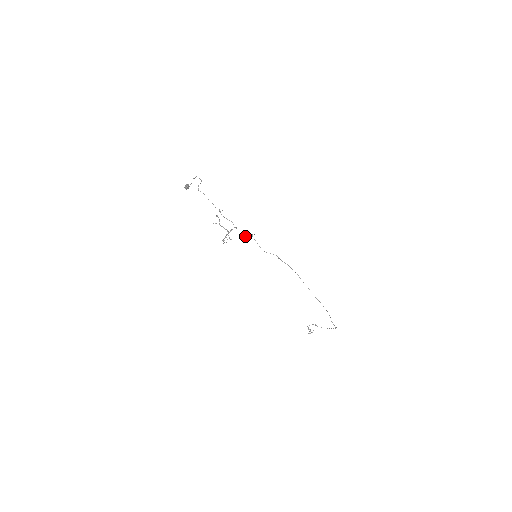
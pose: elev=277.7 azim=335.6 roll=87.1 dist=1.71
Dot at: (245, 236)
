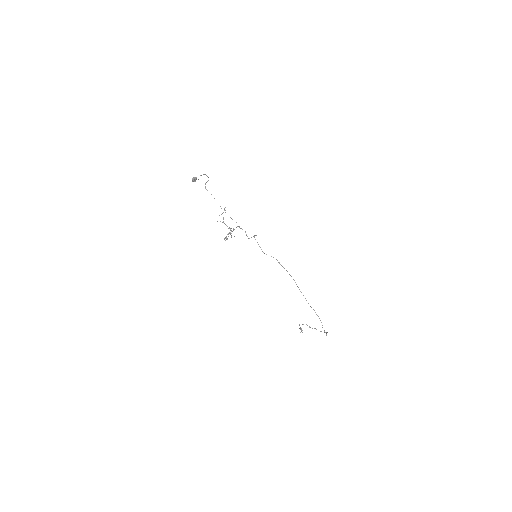
Dot at: (247, 236)
